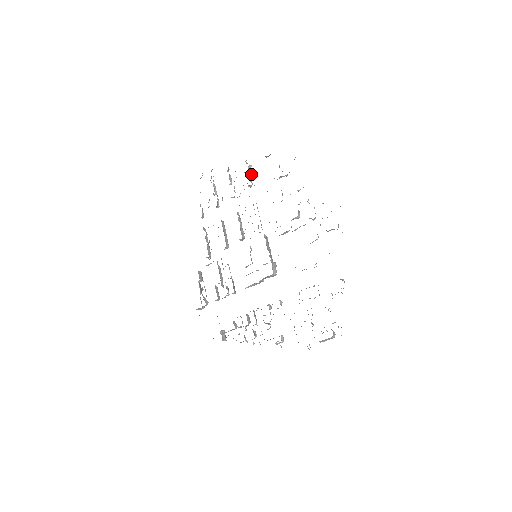
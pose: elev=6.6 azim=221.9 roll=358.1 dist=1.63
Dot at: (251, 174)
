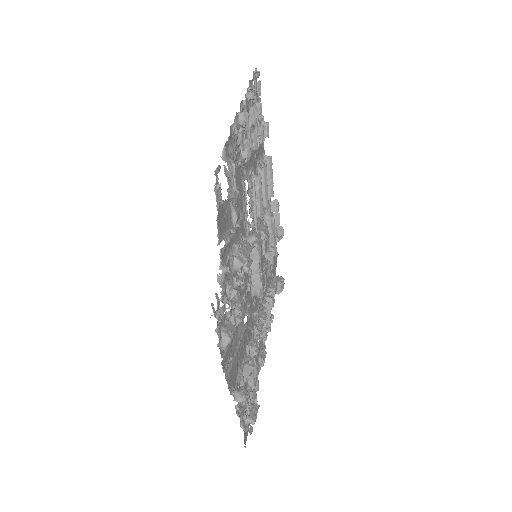
Dot at: (239, 143)
